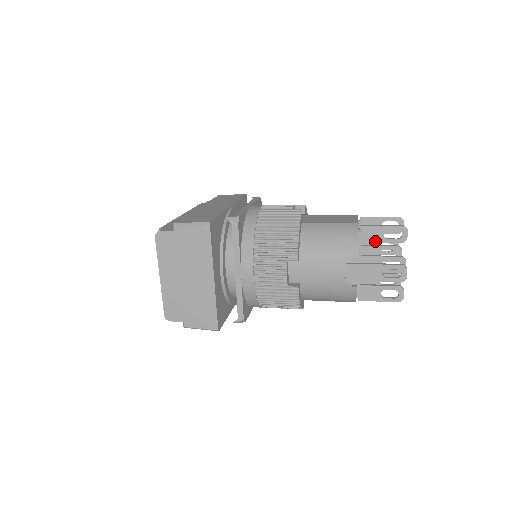
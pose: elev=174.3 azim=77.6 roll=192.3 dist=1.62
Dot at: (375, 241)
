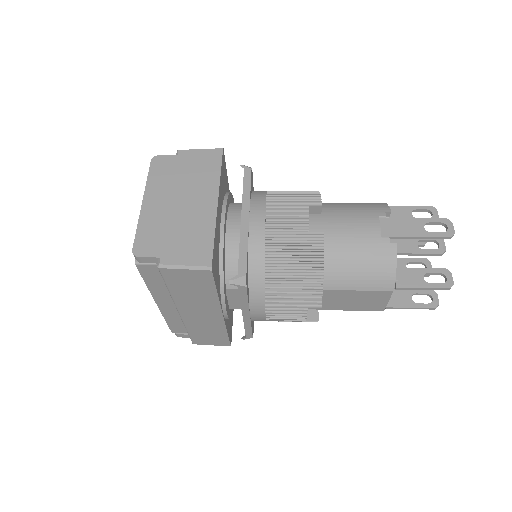
Dot at: occluded
